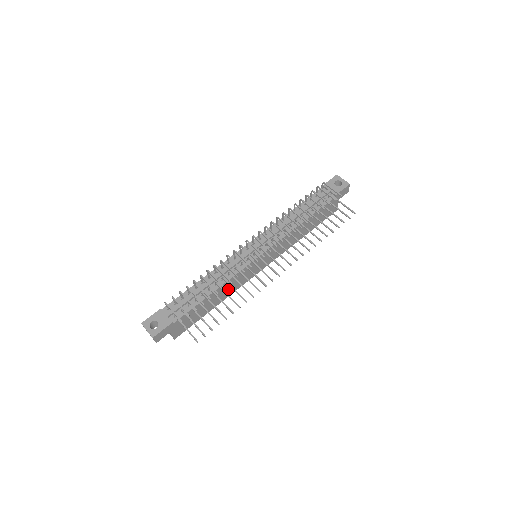
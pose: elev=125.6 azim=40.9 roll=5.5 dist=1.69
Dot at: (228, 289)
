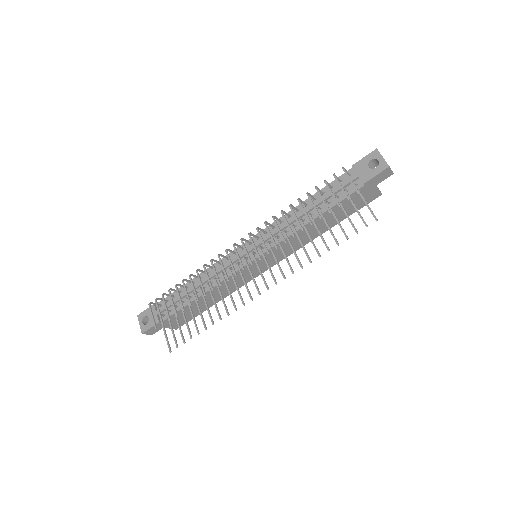
Dot at: (224, 290)
